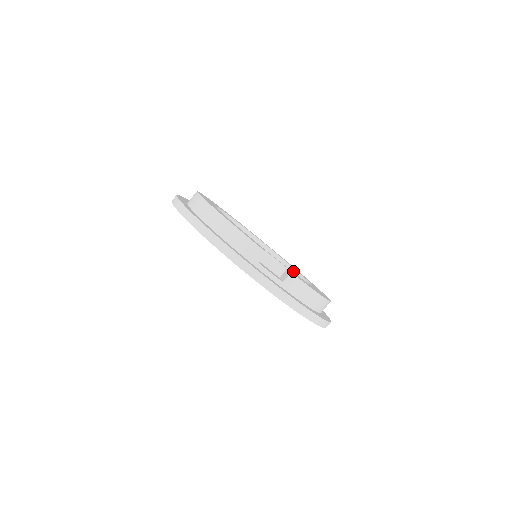
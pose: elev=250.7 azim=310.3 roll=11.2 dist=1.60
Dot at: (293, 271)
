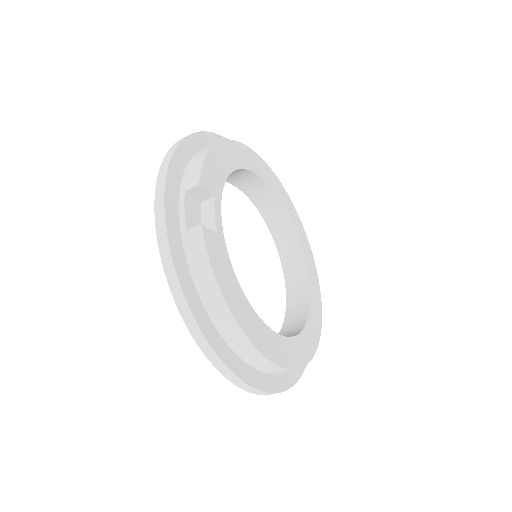
Dot at: (300, 329)
